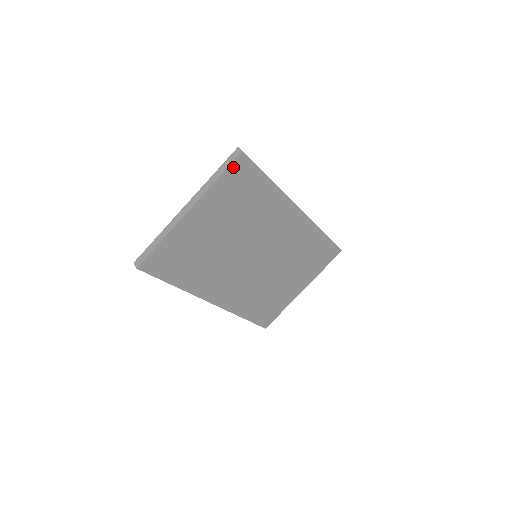
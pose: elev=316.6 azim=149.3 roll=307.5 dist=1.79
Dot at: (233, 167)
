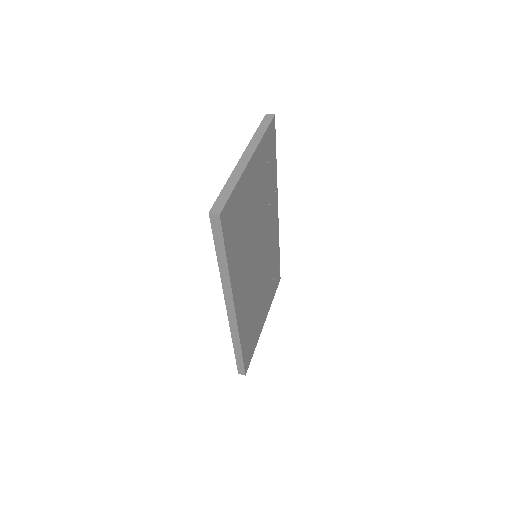
Dot at: (270, 128)
